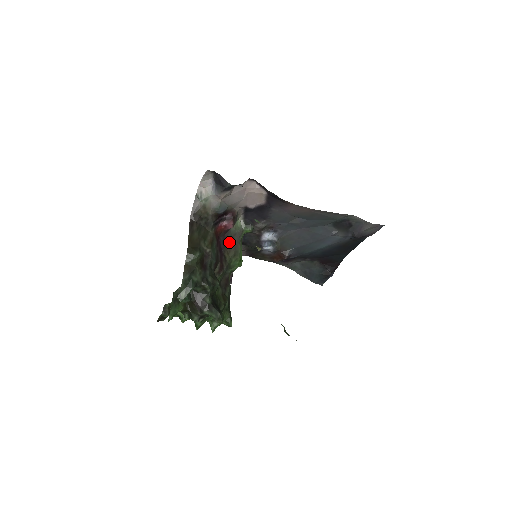
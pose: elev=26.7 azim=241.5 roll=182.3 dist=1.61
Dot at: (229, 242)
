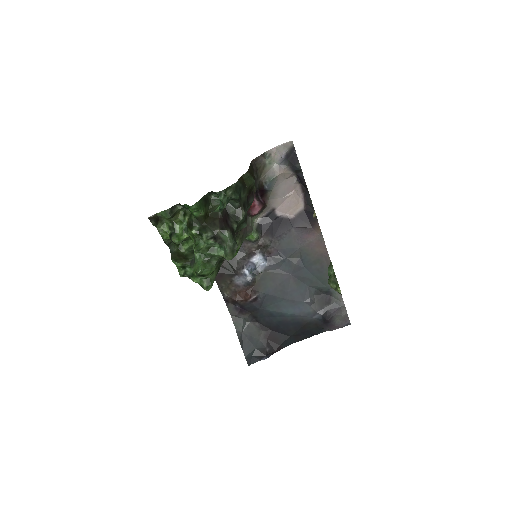
Dot at: occluded
